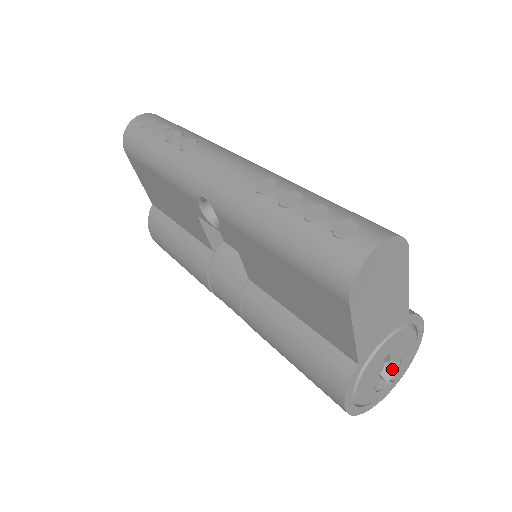
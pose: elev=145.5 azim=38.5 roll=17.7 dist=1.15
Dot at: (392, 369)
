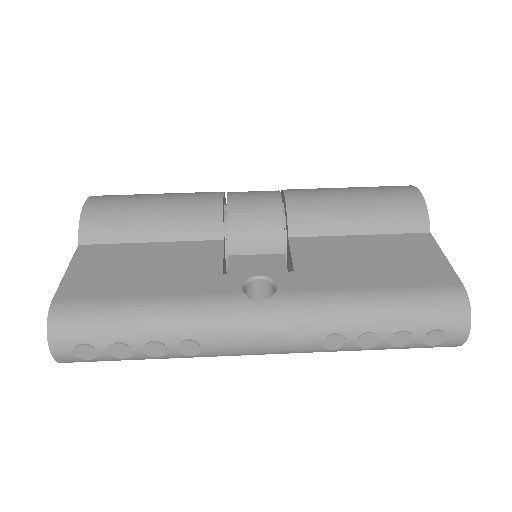
Dot at: occluded
